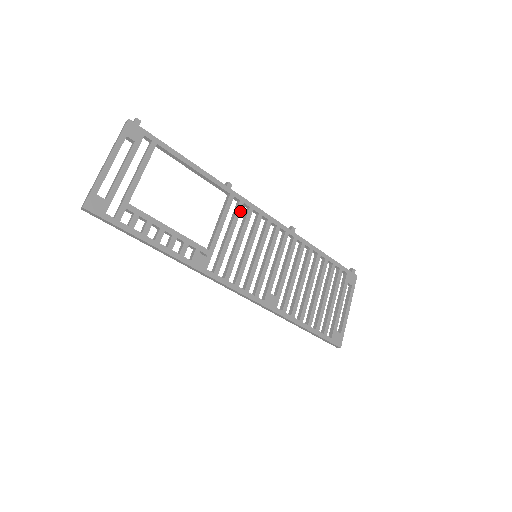
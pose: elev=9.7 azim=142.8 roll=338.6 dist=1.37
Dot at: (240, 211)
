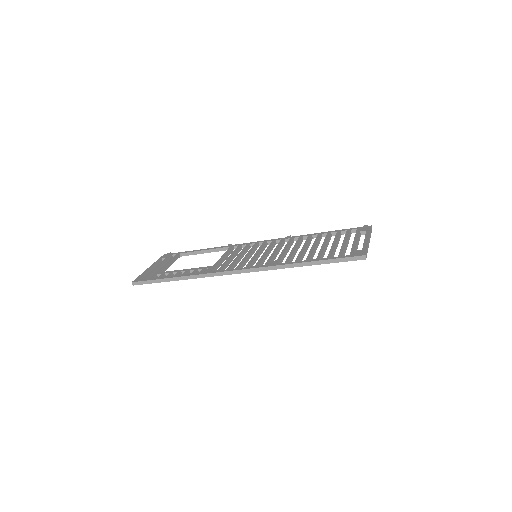
Dot at: (239, 248)
